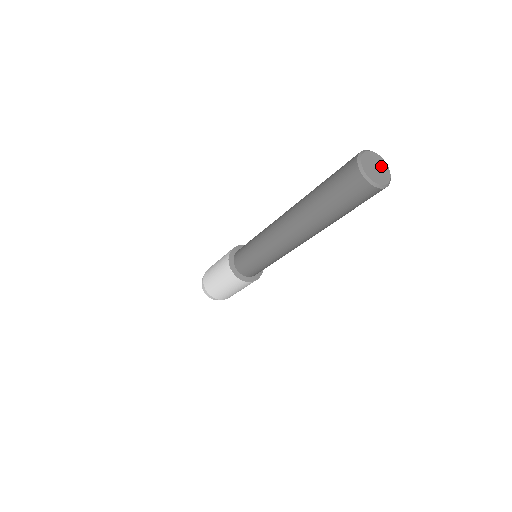
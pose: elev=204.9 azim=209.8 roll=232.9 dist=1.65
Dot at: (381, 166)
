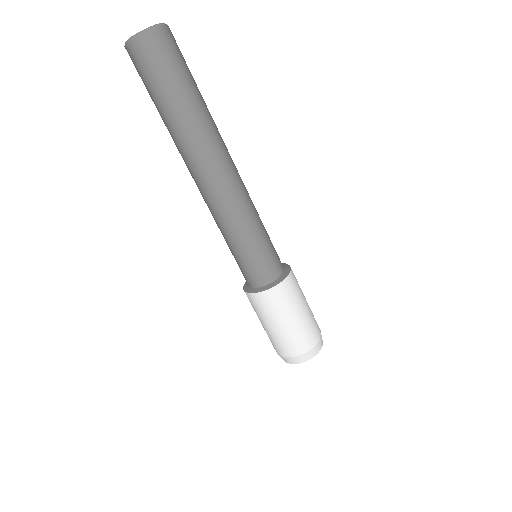
Dot at: occluded
